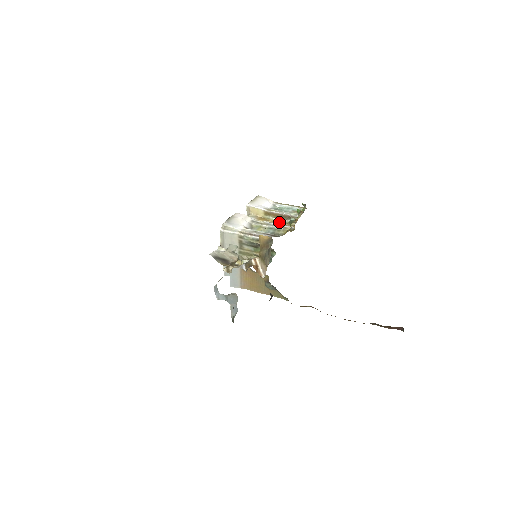
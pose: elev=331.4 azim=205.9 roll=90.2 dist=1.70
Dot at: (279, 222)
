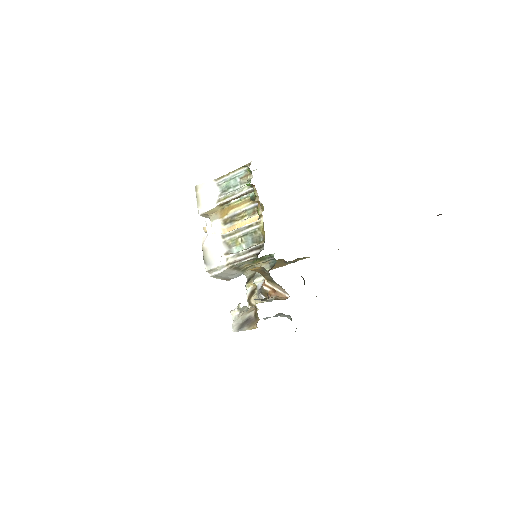
Dot at: (241, 203)
